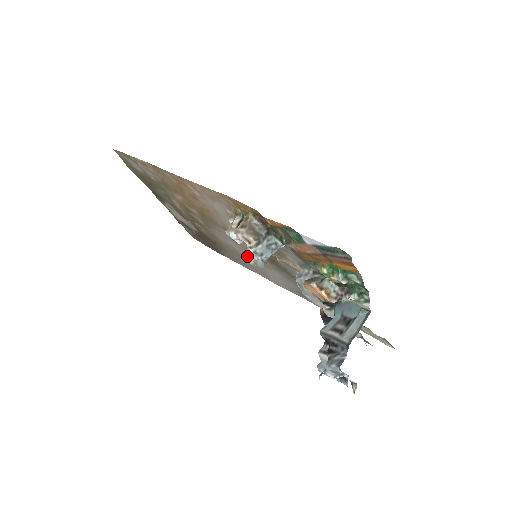
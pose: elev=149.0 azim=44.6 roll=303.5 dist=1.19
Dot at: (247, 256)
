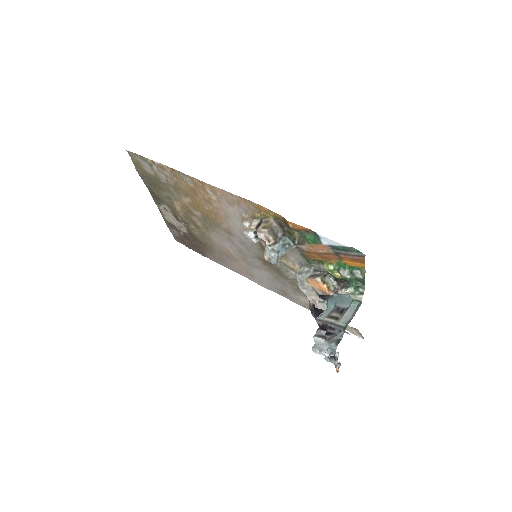
Dot at: (238, 257)
